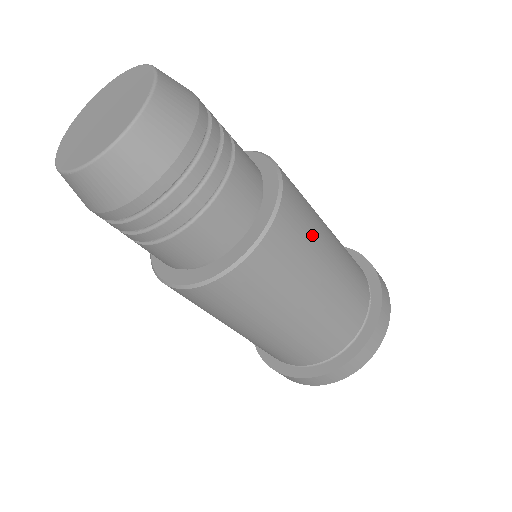
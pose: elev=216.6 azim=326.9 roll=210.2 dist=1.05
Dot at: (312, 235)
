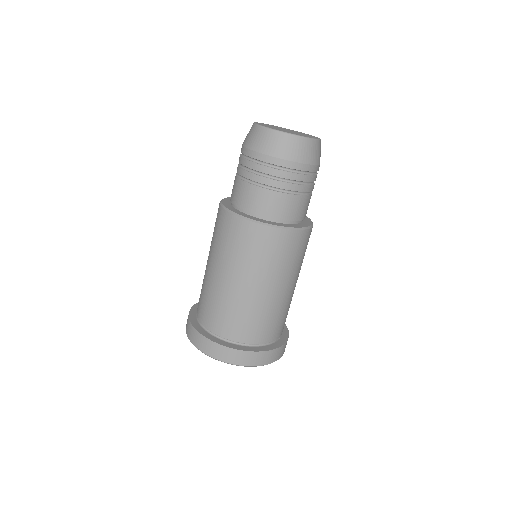
Dot at: (299, 262)
